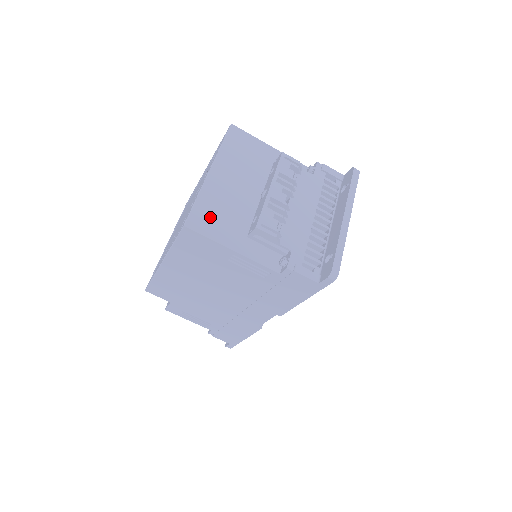
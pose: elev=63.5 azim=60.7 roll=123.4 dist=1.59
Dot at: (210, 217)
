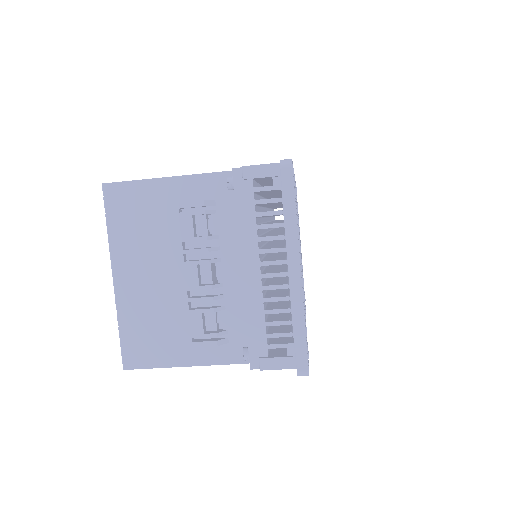
Dot at: (143, 341)
